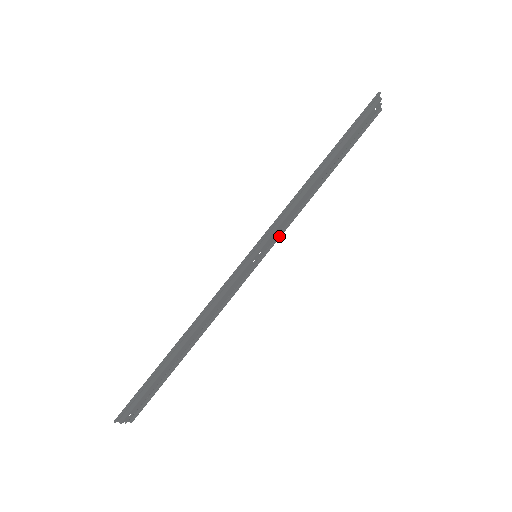
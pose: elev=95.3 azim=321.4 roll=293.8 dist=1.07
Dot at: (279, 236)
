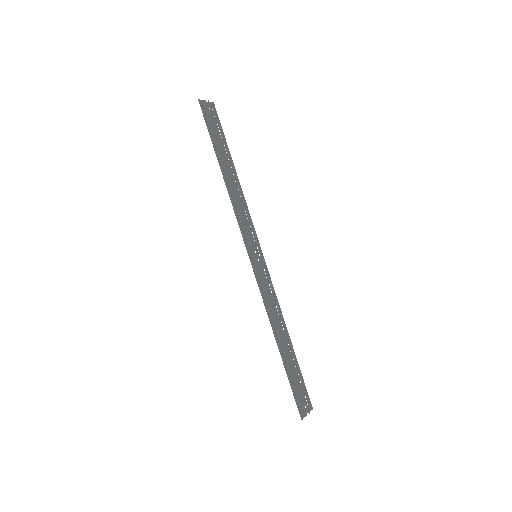
Dot at: (254, 231)
